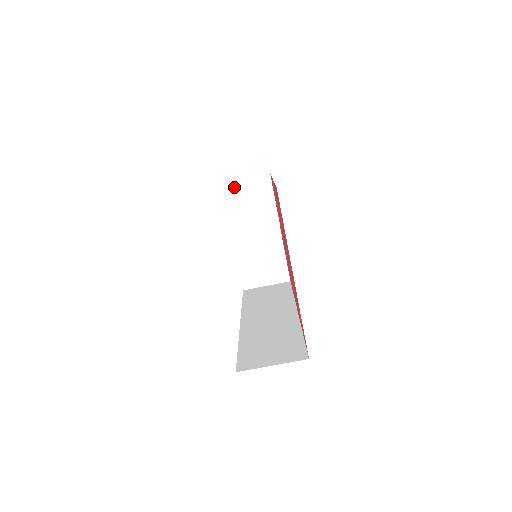
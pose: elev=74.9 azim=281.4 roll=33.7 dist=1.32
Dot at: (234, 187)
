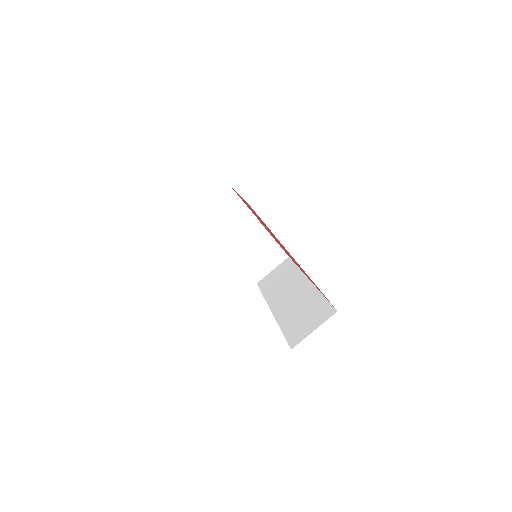
Dot at: (207, 210)
